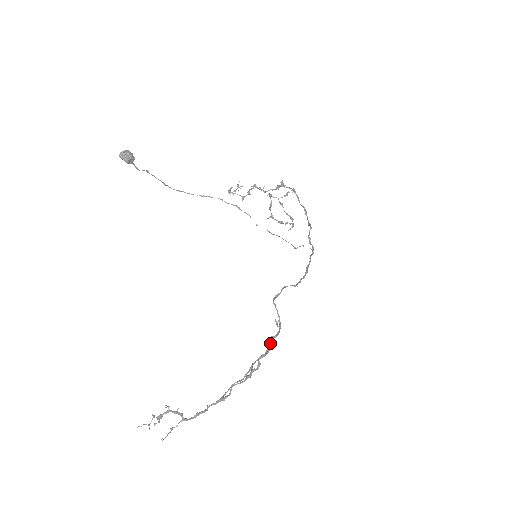
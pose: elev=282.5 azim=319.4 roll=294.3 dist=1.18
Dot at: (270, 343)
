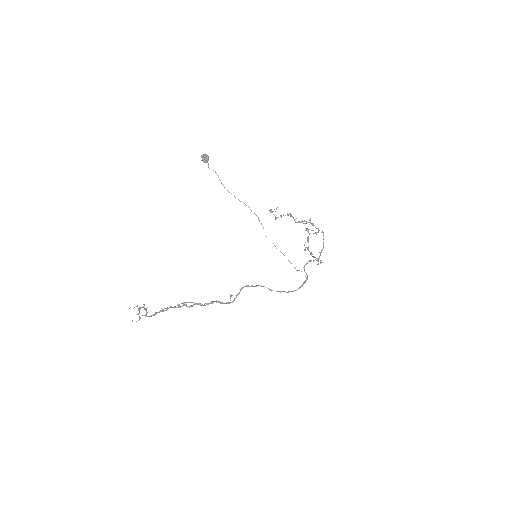
Dot at: (212, 301)
